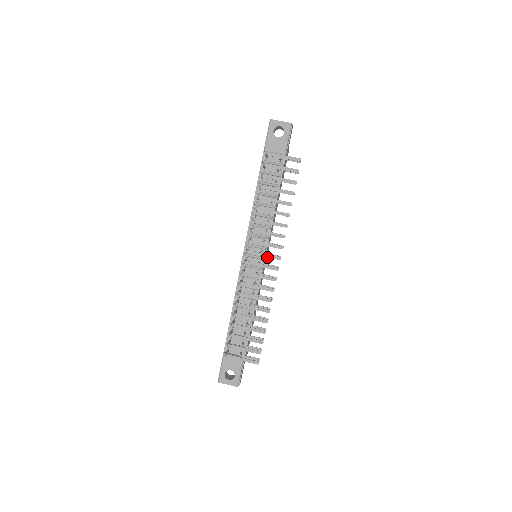
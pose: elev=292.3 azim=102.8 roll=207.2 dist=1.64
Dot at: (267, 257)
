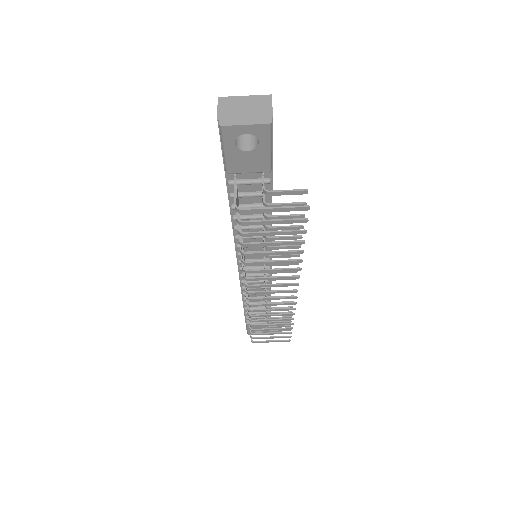
Dot at: occluded
